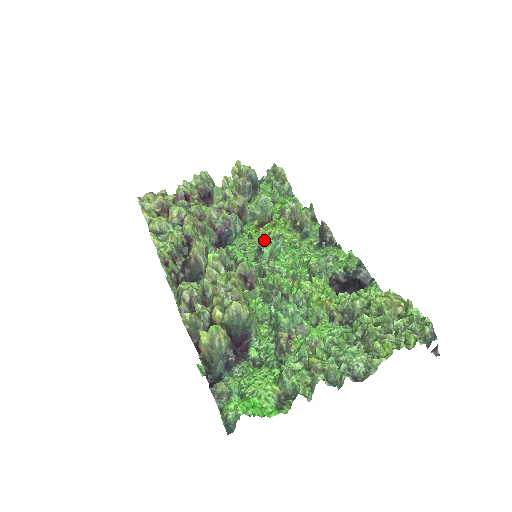
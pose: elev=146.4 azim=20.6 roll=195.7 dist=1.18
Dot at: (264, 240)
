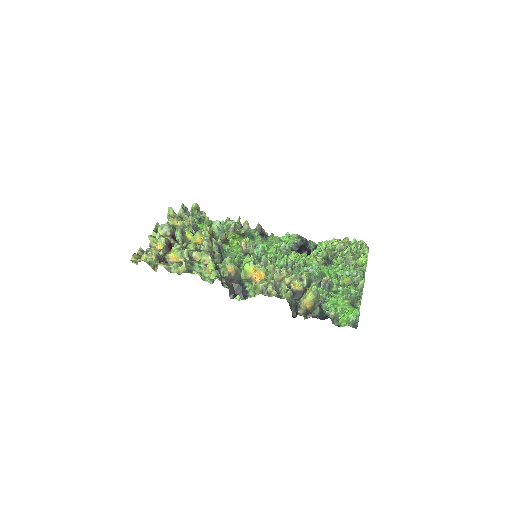
Dot at: (246, 247)
